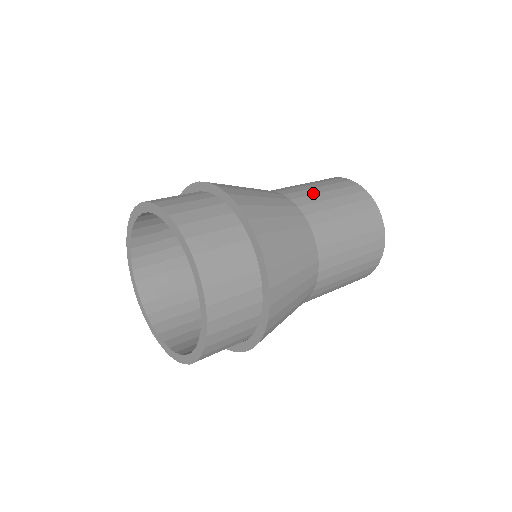
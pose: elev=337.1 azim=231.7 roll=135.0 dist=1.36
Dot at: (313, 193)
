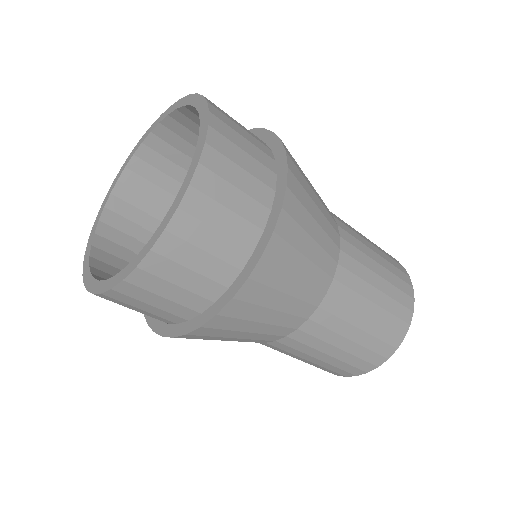
Dot at: occluded
